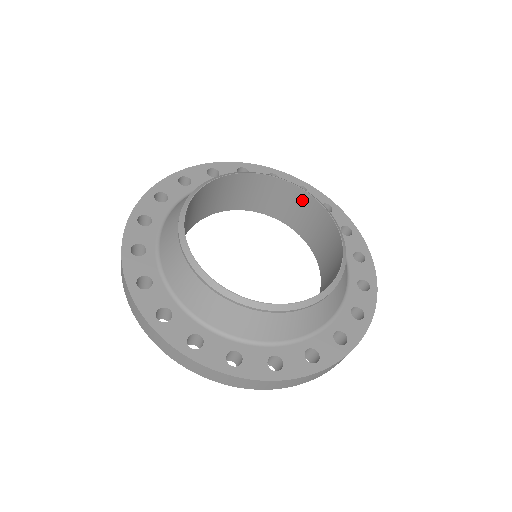
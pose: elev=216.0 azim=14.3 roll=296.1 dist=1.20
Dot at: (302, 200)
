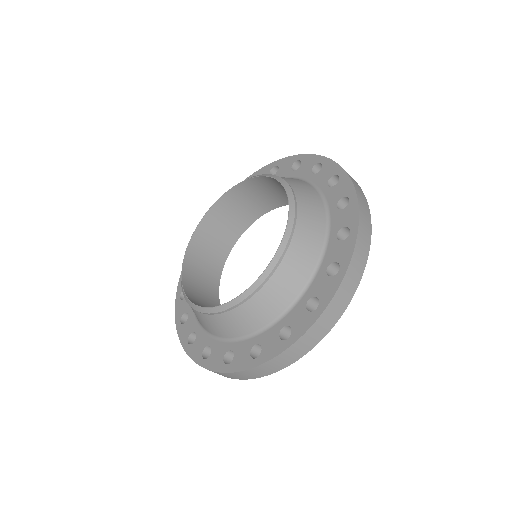
Dot at: (275, 183)
